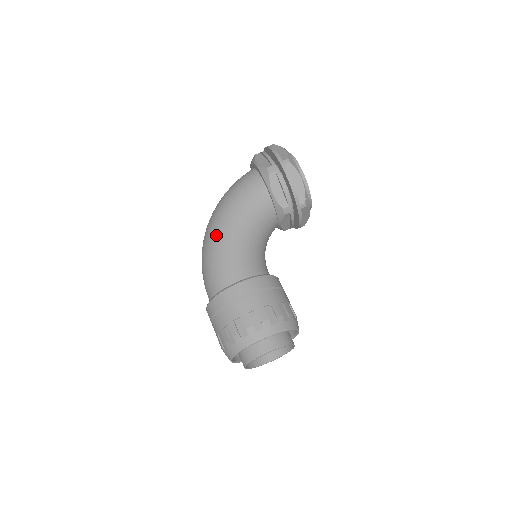
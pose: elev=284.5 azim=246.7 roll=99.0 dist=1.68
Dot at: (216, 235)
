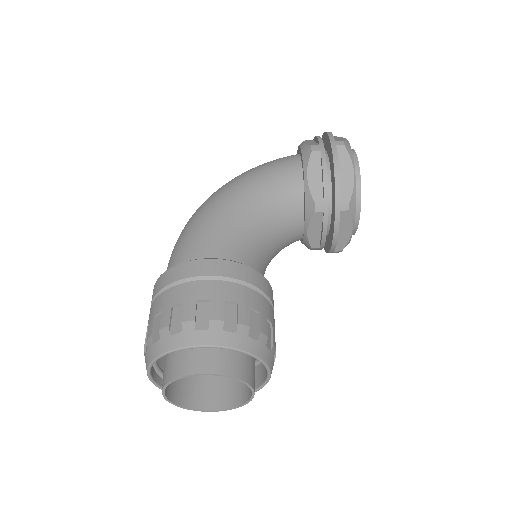
Dot at: (210, 203)
